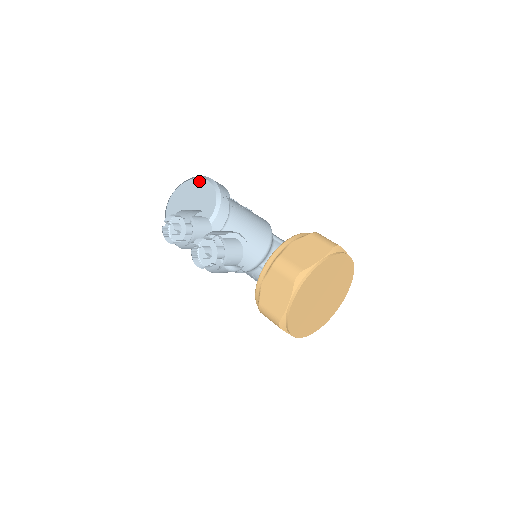
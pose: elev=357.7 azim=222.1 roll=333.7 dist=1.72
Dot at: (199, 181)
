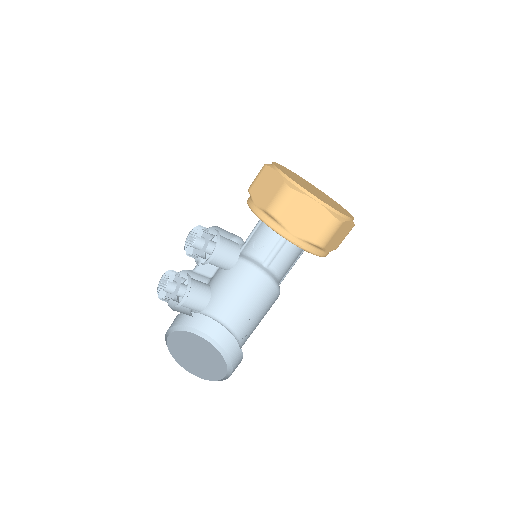
Dot at: (190, 335)
